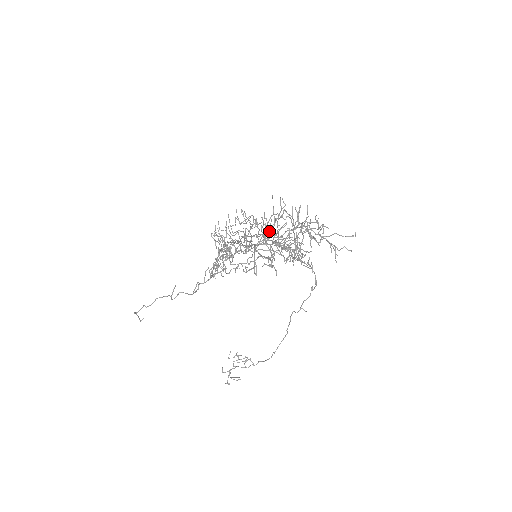
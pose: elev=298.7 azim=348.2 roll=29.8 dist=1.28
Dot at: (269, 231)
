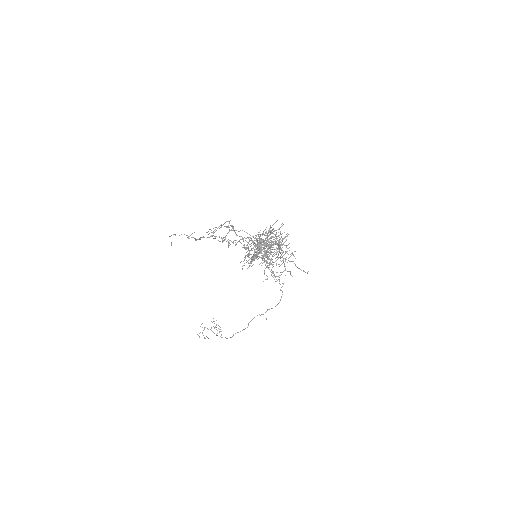
Dot at: (265, 239)
